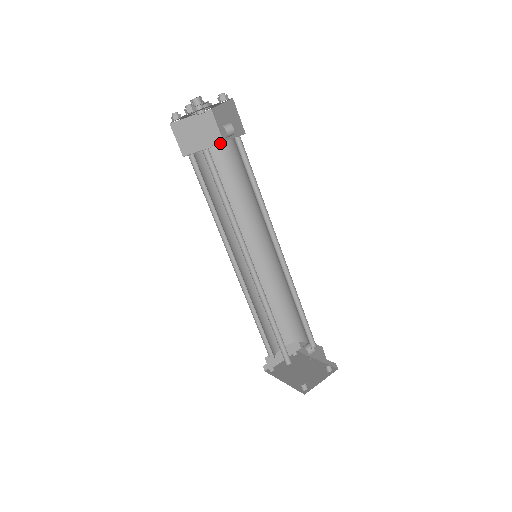
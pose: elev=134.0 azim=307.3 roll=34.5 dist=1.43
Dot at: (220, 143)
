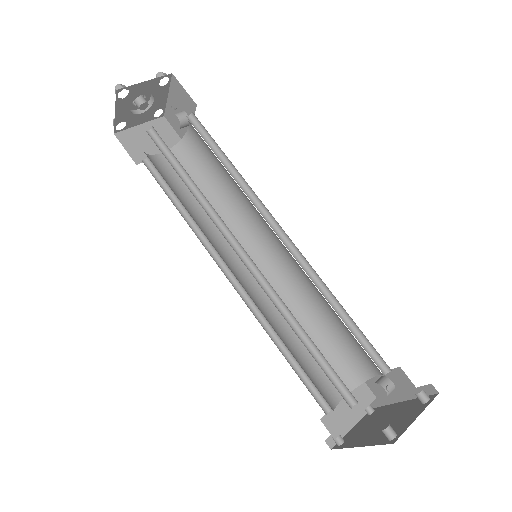
Dot at: (179, 142)
